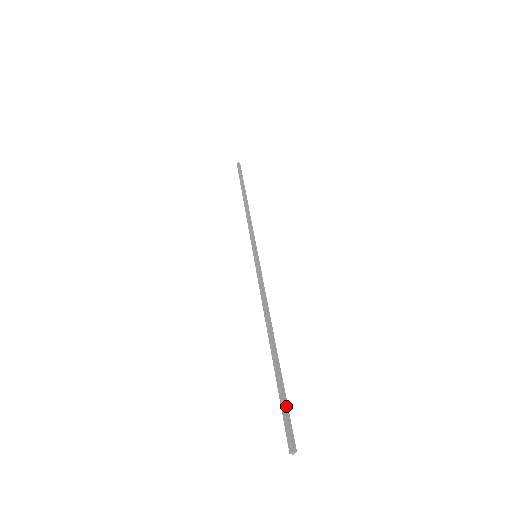
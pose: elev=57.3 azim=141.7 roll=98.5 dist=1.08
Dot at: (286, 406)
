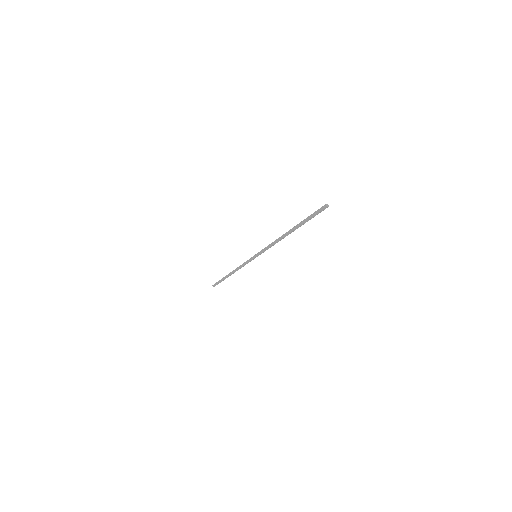
Dot at: (312, 215)
